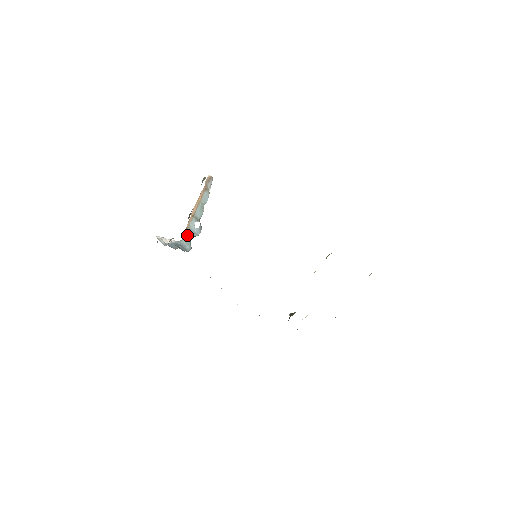
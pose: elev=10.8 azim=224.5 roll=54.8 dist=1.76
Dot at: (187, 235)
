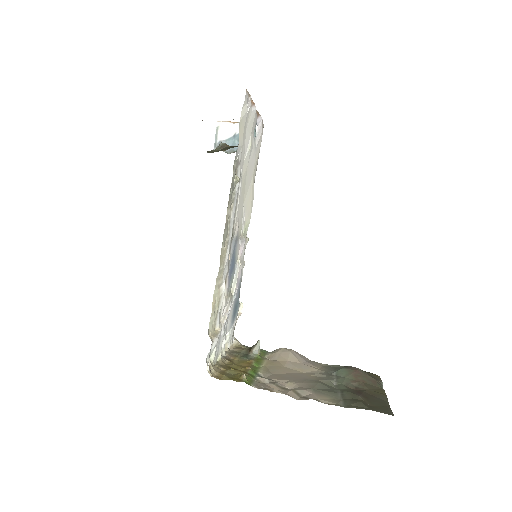
Dot at: occluded
